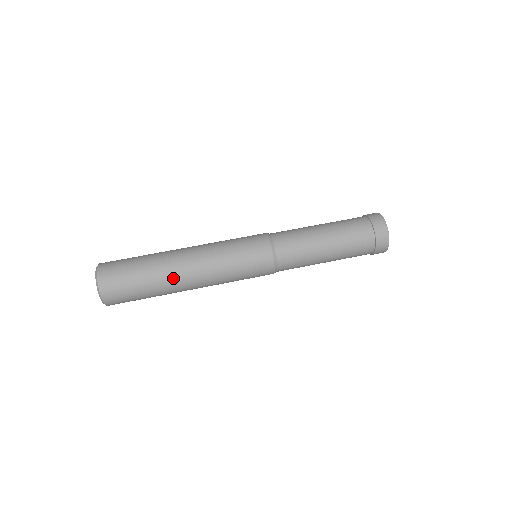
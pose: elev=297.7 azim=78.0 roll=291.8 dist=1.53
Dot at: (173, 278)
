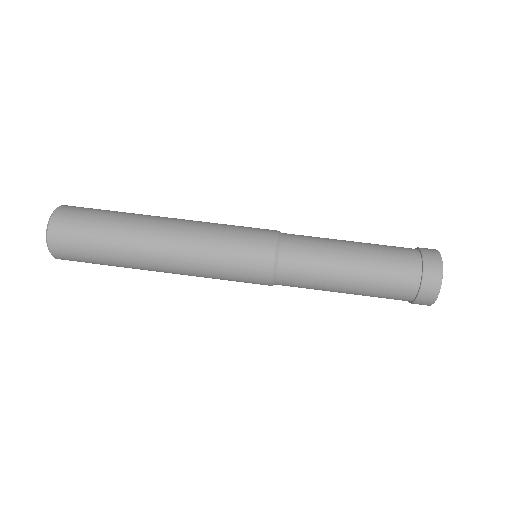
Dot at: (139, 256)
